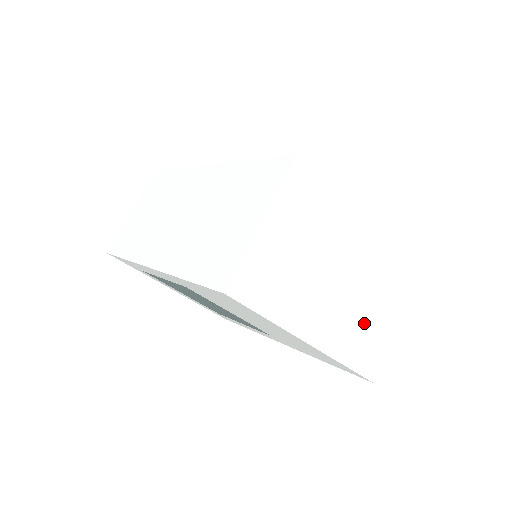
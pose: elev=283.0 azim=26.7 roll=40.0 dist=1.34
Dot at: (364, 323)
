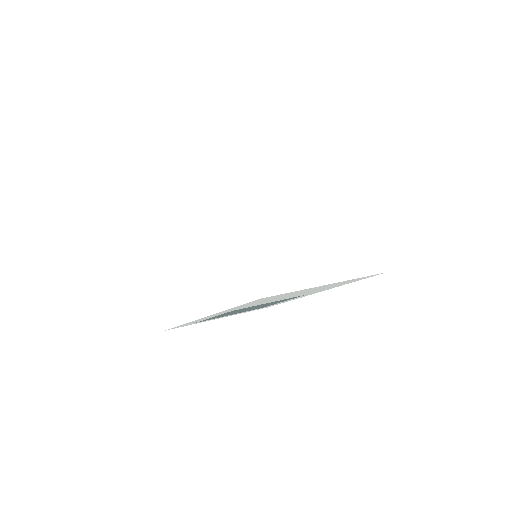
Dot at: (352, 244)
